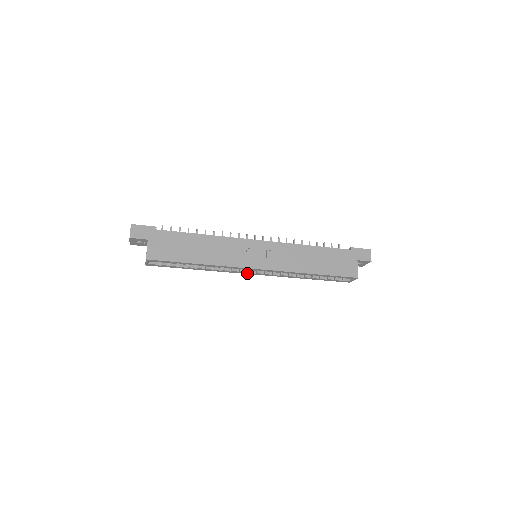
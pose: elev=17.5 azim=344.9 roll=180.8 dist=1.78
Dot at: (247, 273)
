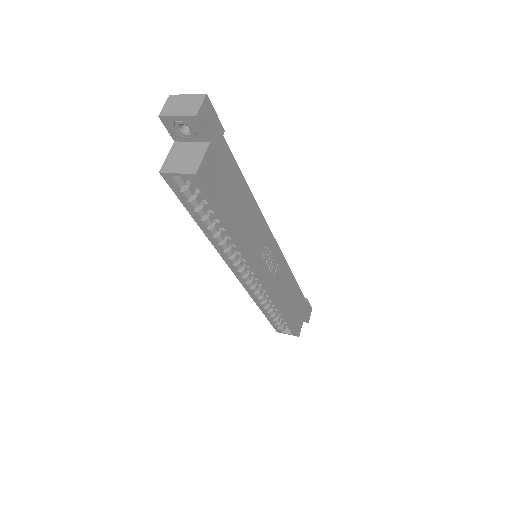
Dot at: (235, 271)
